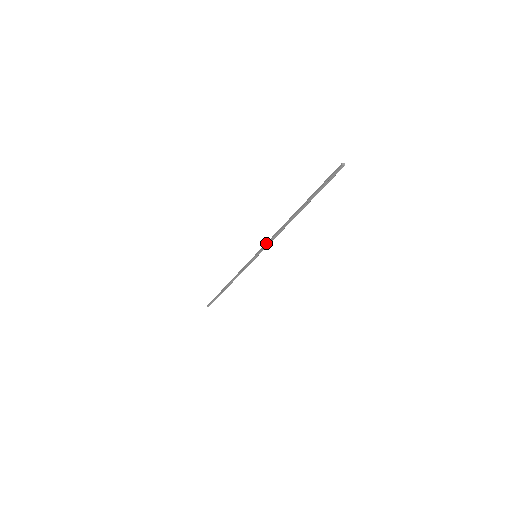
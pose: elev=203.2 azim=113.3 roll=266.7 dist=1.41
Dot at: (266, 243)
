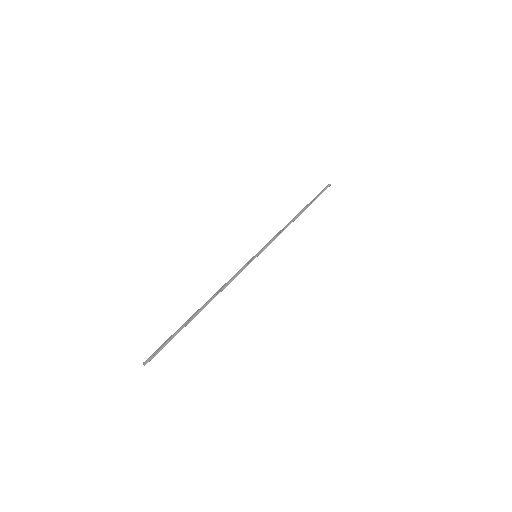
Dot at: (270, 240)
